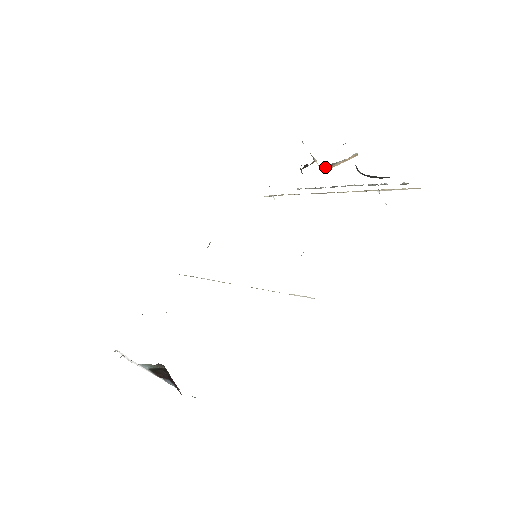
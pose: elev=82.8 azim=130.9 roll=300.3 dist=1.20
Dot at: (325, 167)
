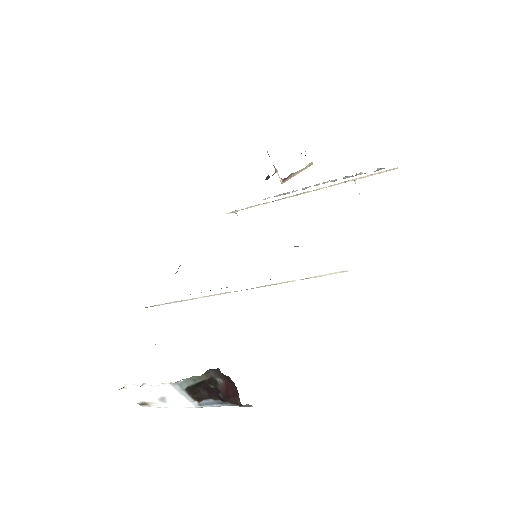
Dot at: (284, 178)
